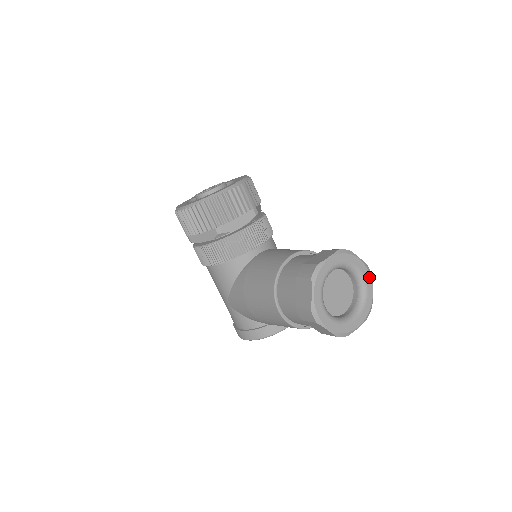
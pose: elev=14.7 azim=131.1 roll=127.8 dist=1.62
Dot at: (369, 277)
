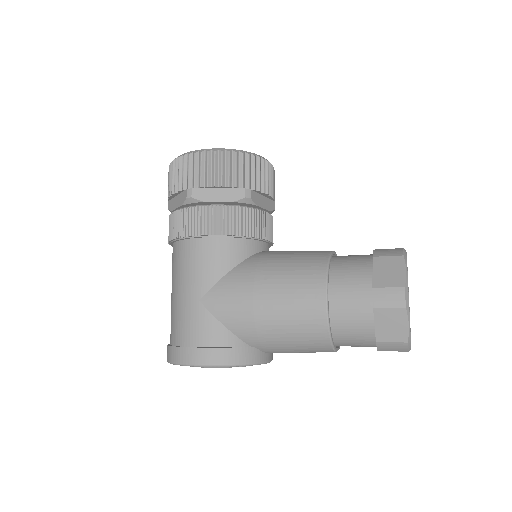
Dot at: occluded
